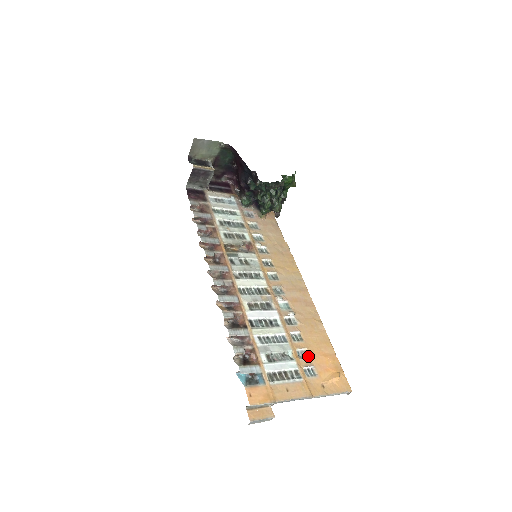
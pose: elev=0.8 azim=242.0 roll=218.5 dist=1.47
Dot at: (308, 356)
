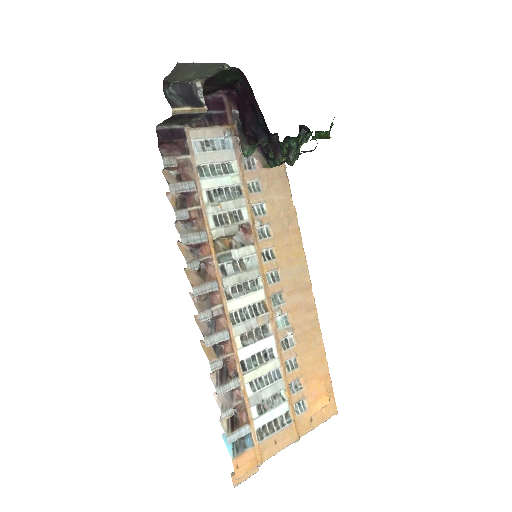
Dot at: (301, 386)
